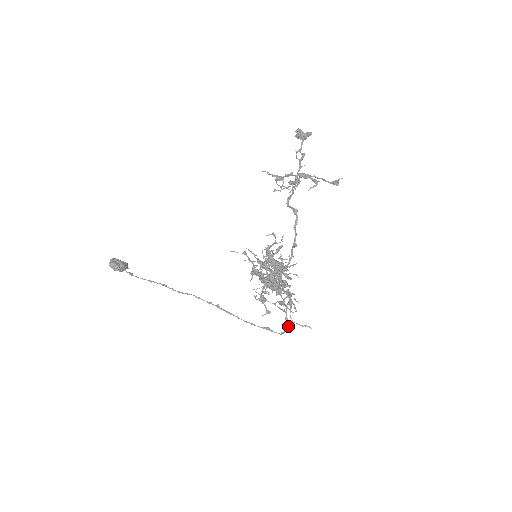
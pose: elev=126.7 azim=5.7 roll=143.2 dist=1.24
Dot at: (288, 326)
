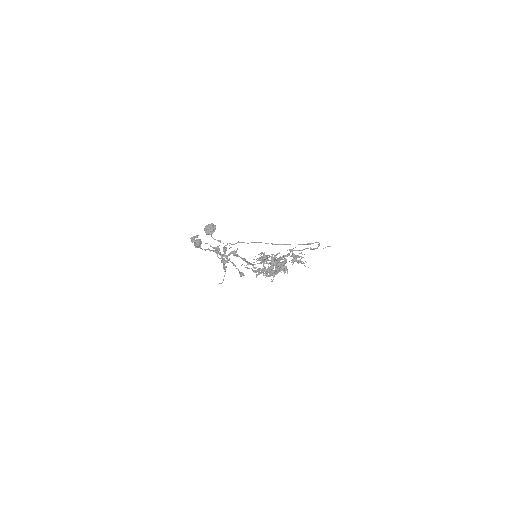
Dot at: occluded
